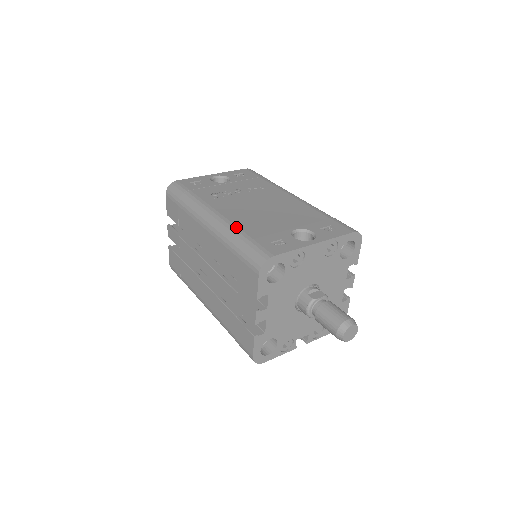
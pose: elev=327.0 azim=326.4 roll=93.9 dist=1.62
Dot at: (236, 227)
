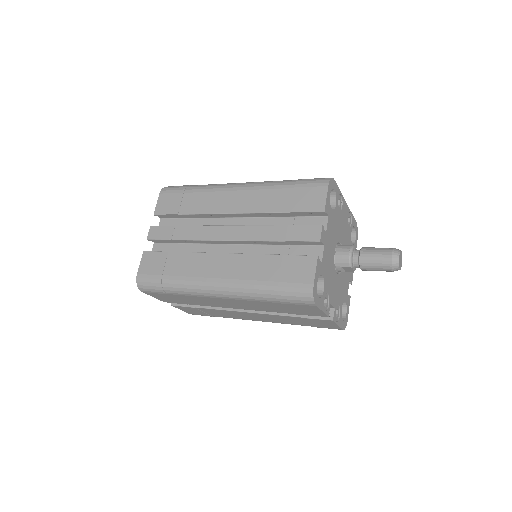
Dot at: occluded
